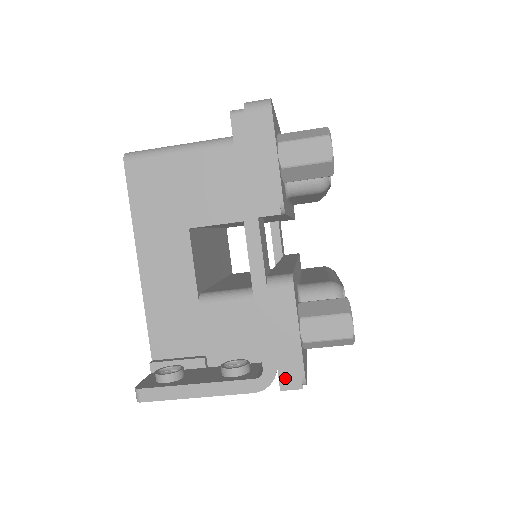
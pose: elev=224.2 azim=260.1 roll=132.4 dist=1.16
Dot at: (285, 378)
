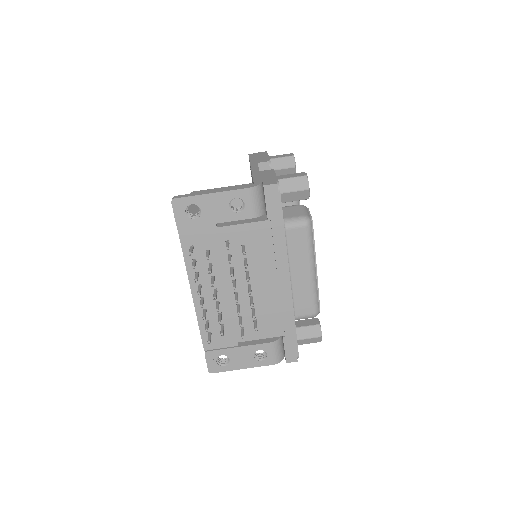
Dot at: (267, 183)
